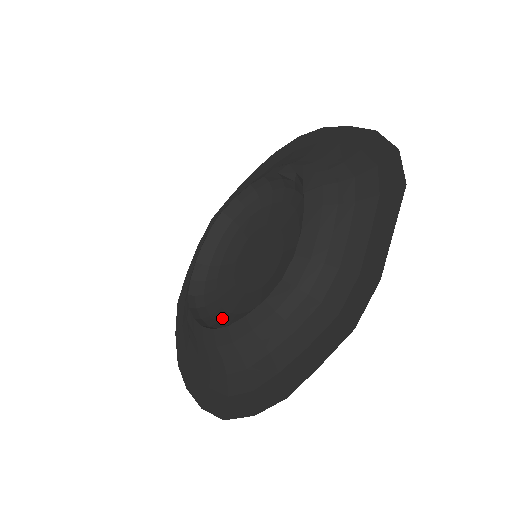
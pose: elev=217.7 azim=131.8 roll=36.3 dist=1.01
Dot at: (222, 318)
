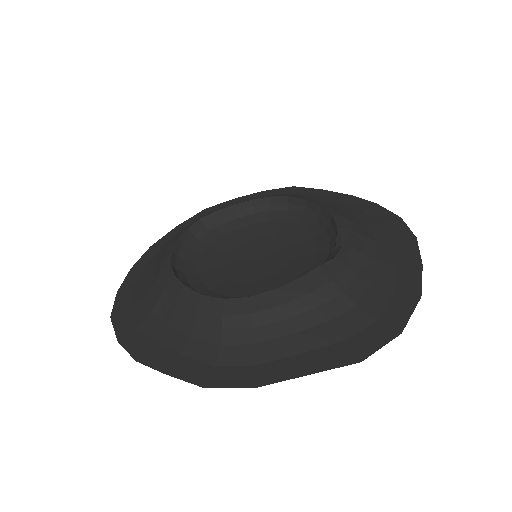
Dot at: (190, 262)
